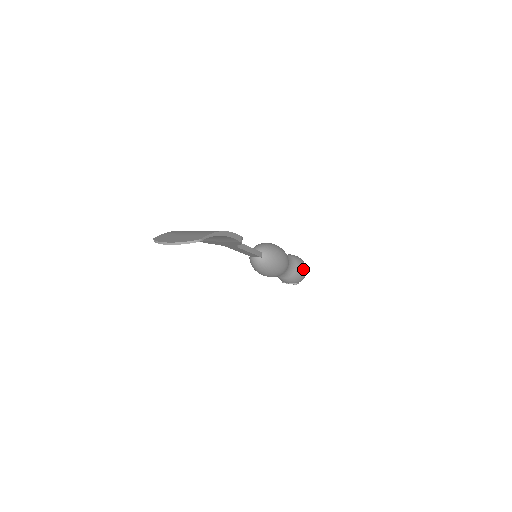
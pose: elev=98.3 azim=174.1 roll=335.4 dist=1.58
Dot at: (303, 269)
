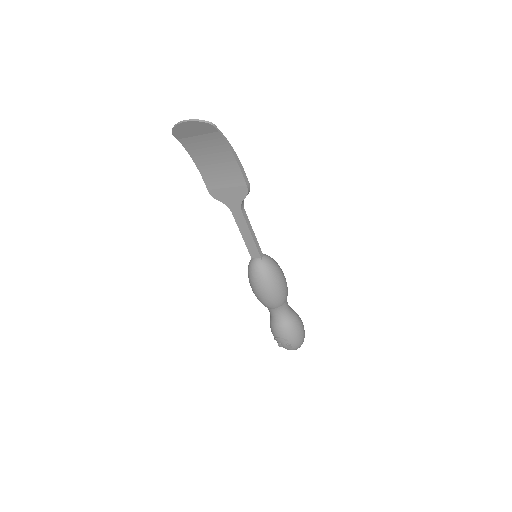
Dot at: (301, 326)
